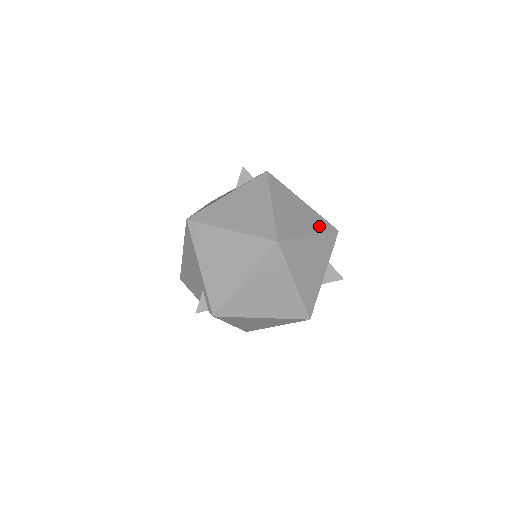
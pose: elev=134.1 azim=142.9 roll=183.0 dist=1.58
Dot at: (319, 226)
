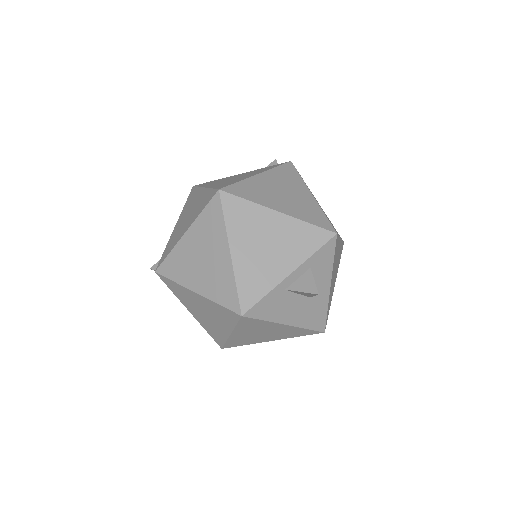
Dot at: (306, 215)
